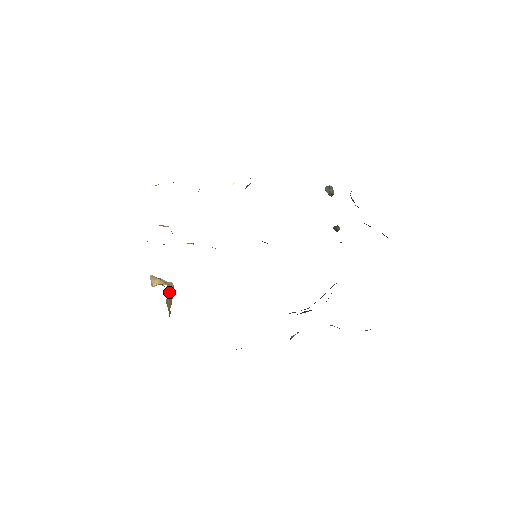
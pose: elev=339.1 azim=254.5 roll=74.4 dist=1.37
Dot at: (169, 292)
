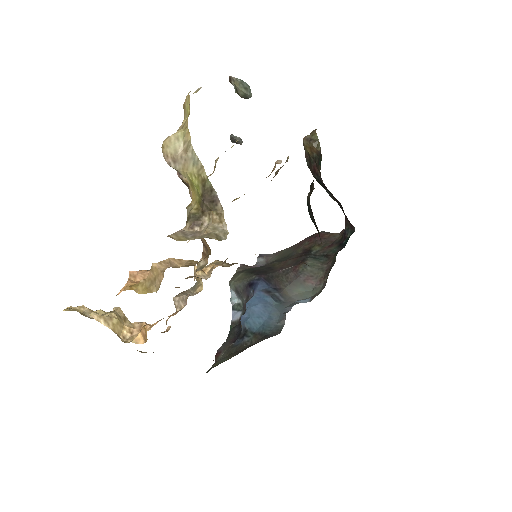
Dot at: occluded
